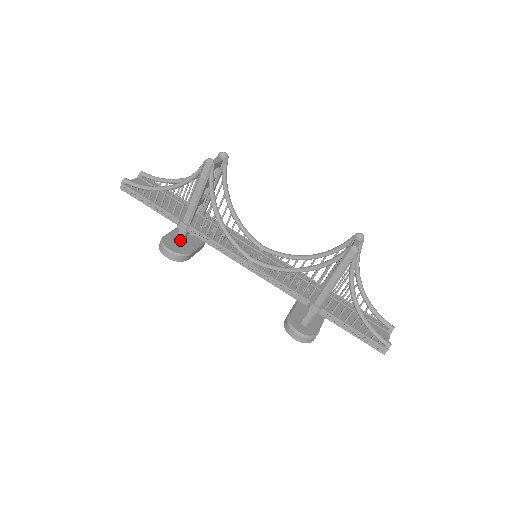
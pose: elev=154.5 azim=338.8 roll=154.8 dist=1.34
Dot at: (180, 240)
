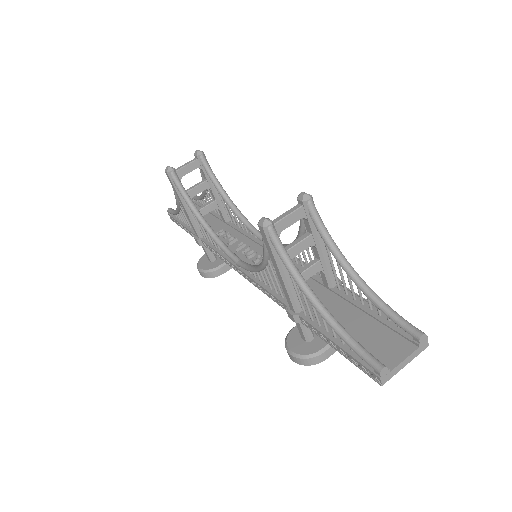
Dot at: (207, 255)
